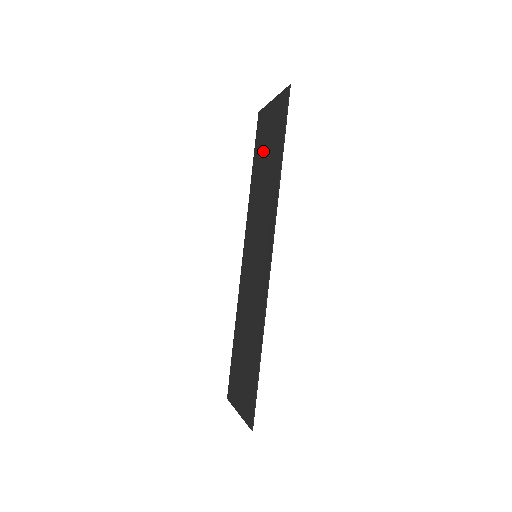
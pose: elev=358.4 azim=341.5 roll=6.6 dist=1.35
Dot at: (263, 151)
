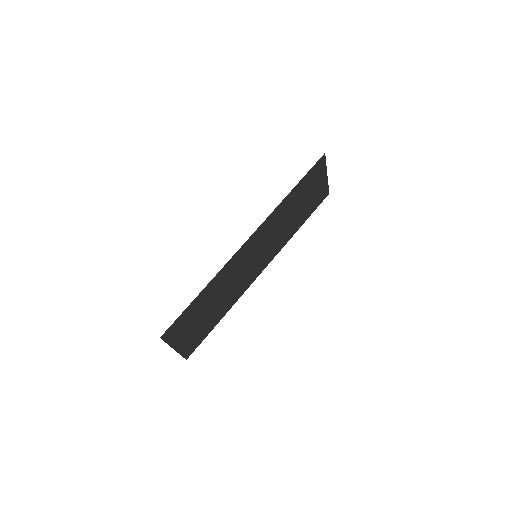
Dot at: (306, 204)
